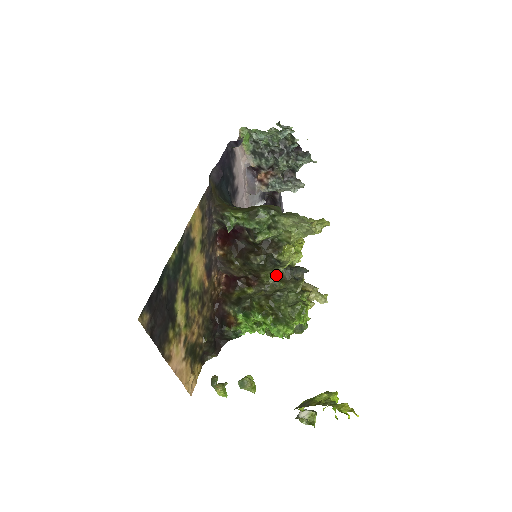
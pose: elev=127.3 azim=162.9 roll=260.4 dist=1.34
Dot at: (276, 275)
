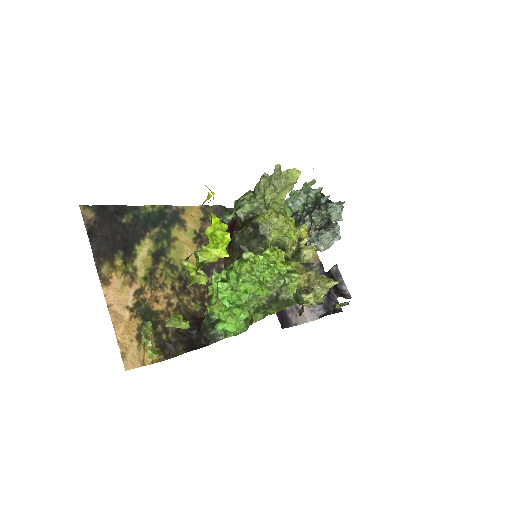
Dot at: occluded
